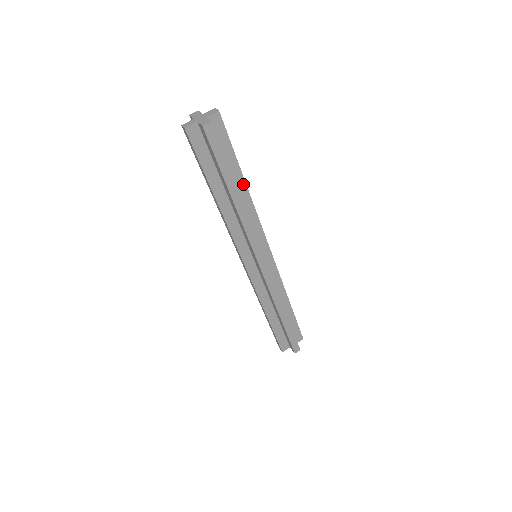
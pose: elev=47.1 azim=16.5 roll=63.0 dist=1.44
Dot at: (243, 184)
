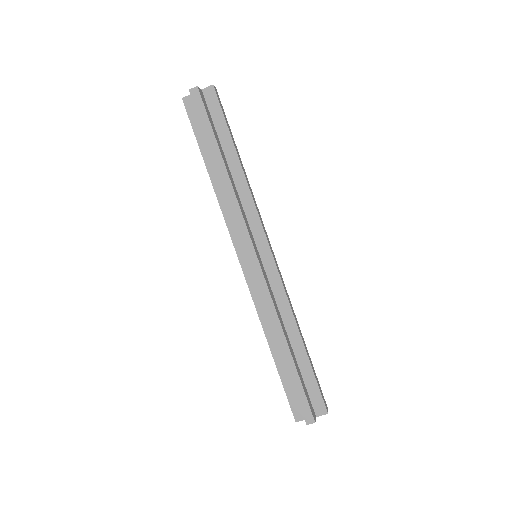
Dot at: occluded
